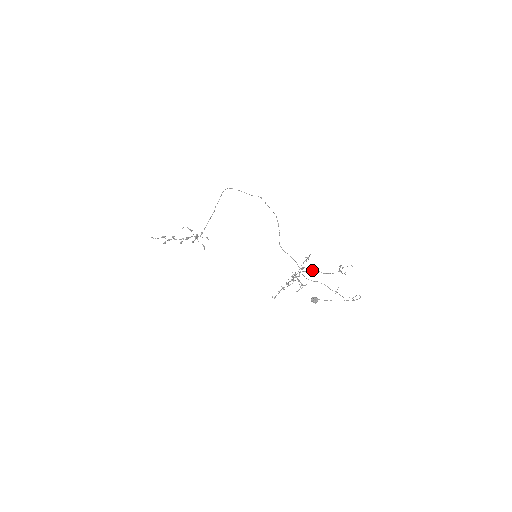
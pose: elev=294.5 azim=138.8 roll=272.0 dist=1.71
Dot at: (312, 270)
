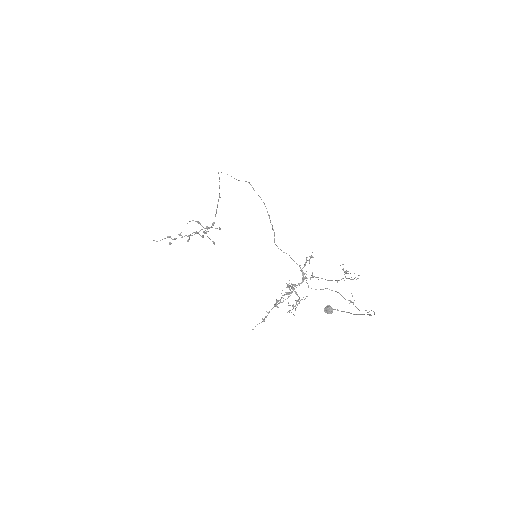
Dot at: (312, 277)
